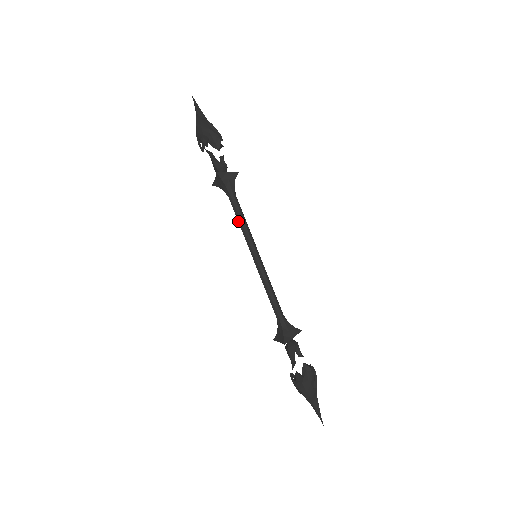
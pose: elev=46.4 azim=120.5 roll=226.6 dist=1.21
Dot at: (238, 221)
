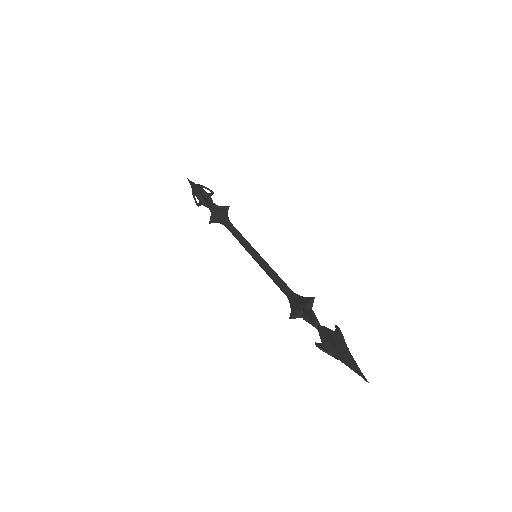
Dot at: (235, 236)
